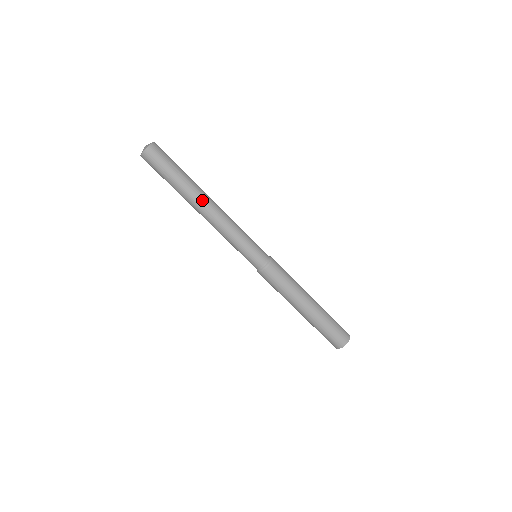
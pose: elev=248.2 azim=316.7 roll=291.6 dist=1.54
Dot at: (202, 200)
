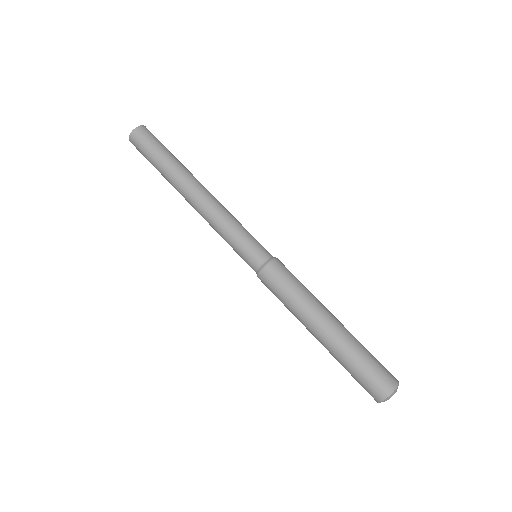
Dot at: (193, 180)
